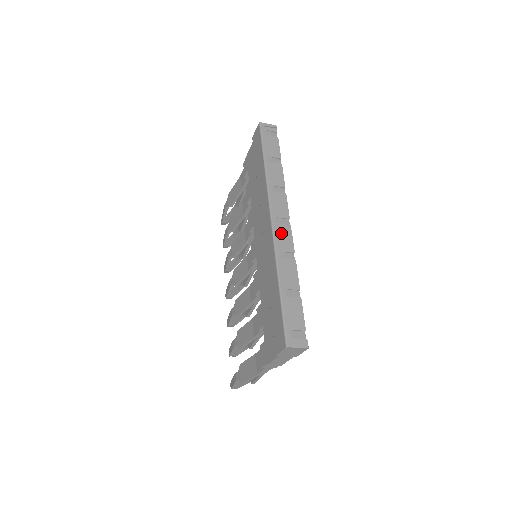
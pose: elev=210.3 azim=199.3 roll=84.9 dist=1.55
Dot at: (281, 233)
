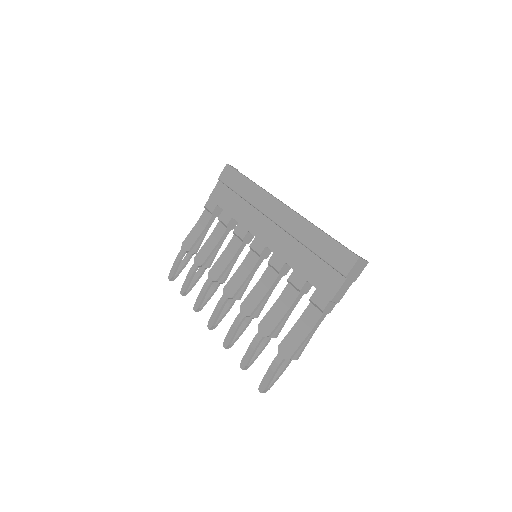
Dot at: occluded
